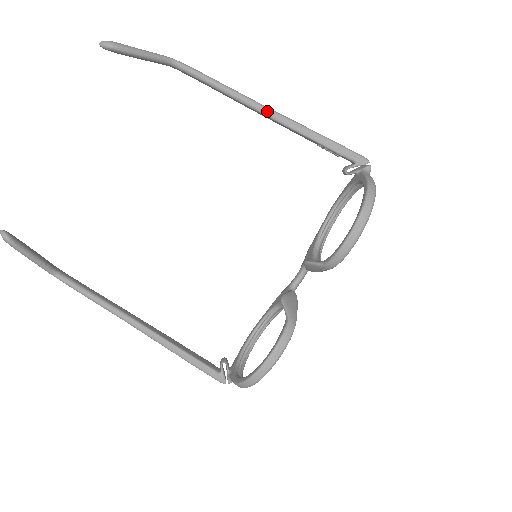
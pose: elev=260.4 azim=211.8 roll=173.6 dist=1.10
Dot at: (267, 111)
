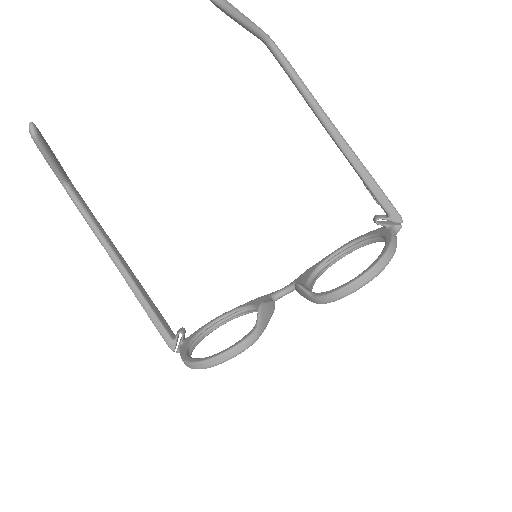
Dot at: (333, 130)
